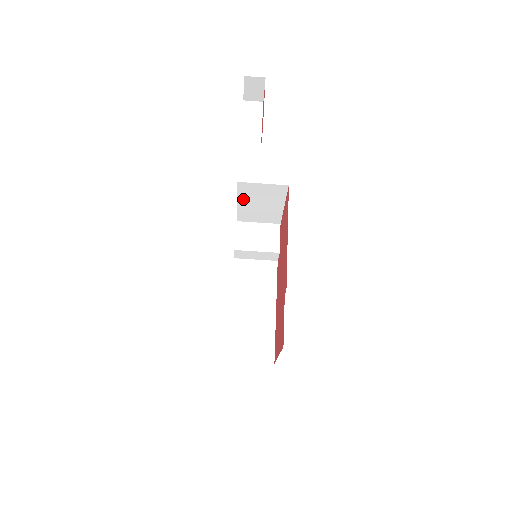
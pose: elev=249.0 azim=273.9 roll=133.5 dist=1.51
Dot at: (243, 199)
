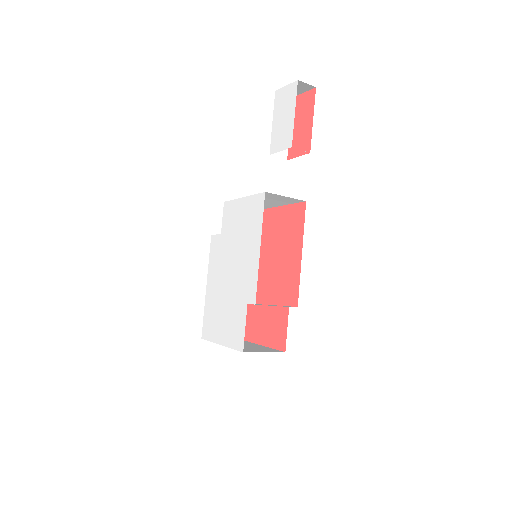
Dot at: occluded
